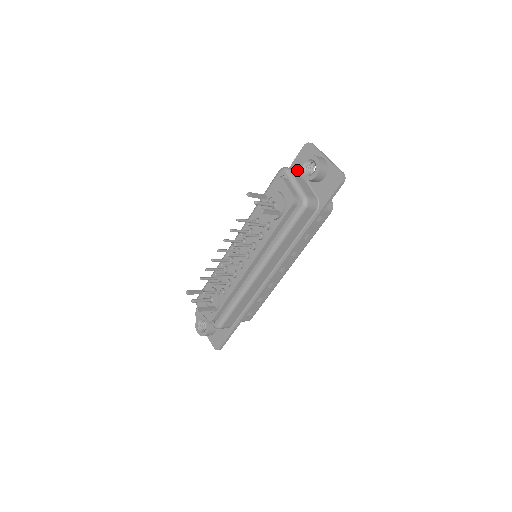
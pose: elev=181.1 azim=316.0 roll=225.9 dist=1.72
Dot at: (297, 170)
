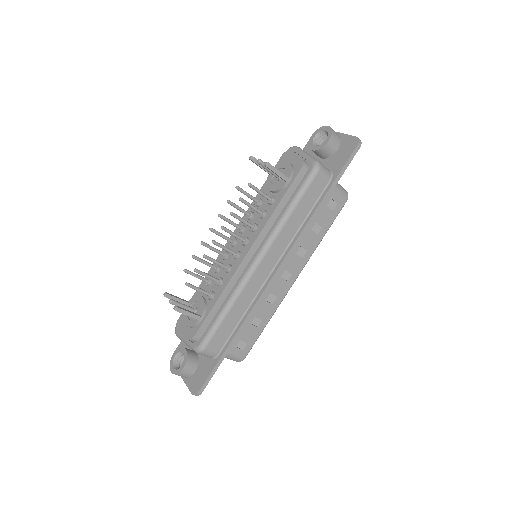
Dot at: occluded
